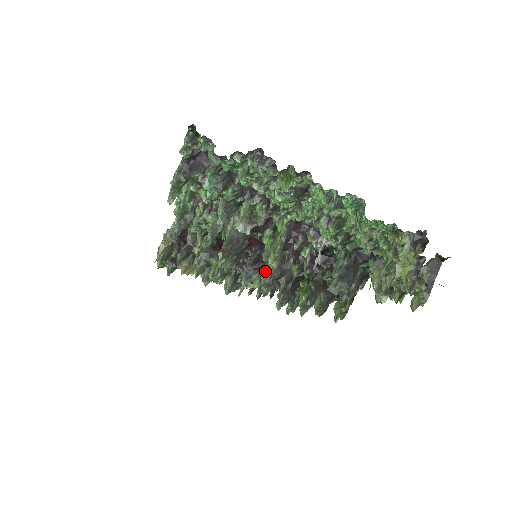
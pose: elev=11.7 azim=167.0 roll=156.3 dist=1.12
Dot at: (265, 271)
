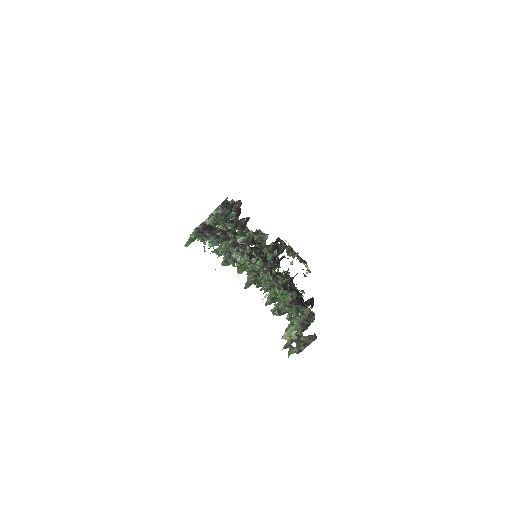
Dot at: occluded
